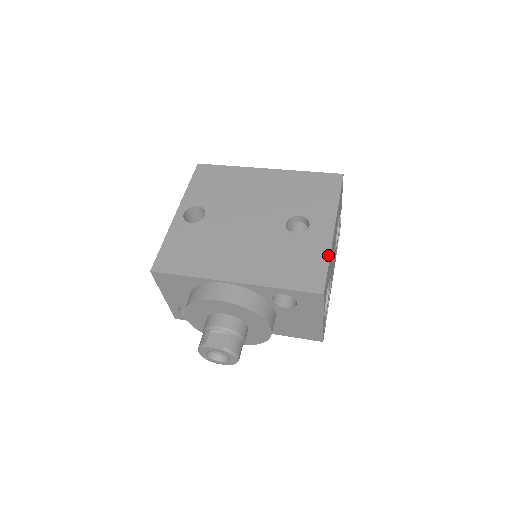
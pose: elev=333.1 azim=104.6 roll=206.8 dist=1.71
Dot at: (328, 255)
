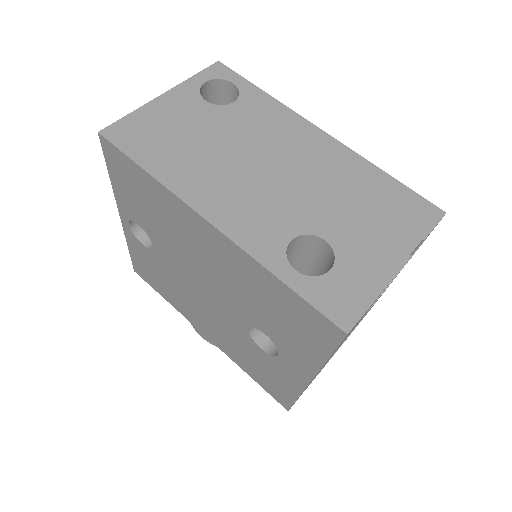
Dot at: (297, 395)
